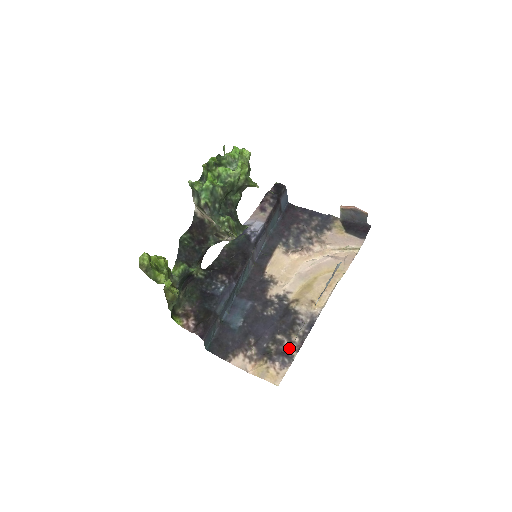
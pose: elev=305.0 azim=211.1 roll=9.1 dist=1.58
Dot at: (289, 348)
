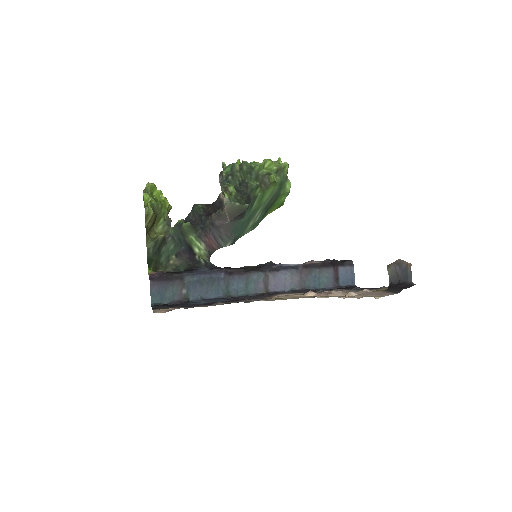
Dot at: (206, 306)
